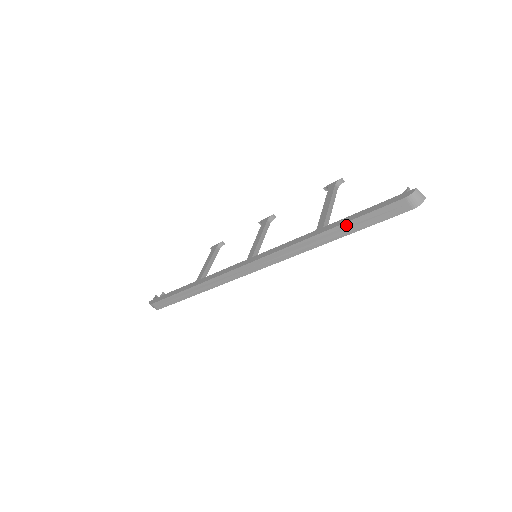
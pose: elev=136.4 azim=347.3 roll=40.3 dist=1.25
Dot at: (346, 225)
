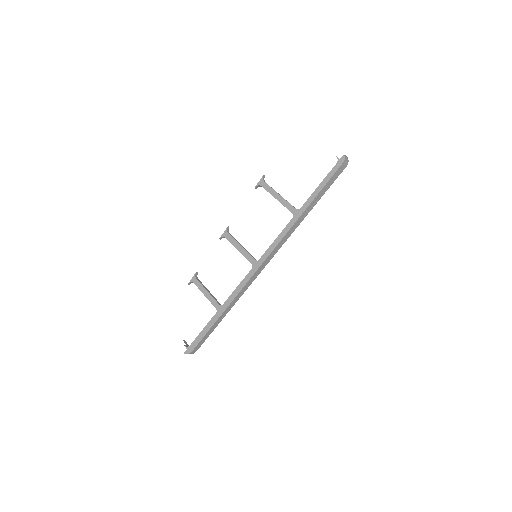
Dot at: (317, 197)
